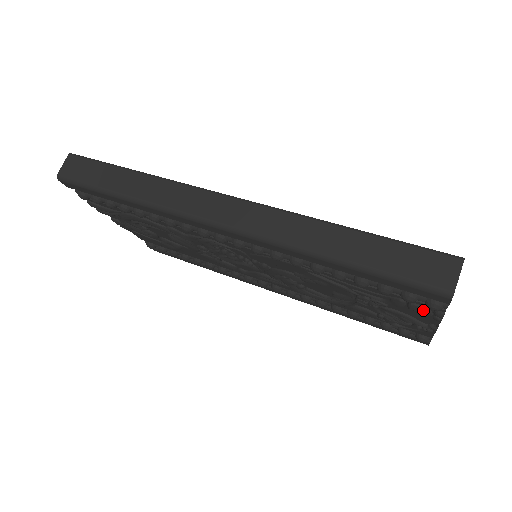
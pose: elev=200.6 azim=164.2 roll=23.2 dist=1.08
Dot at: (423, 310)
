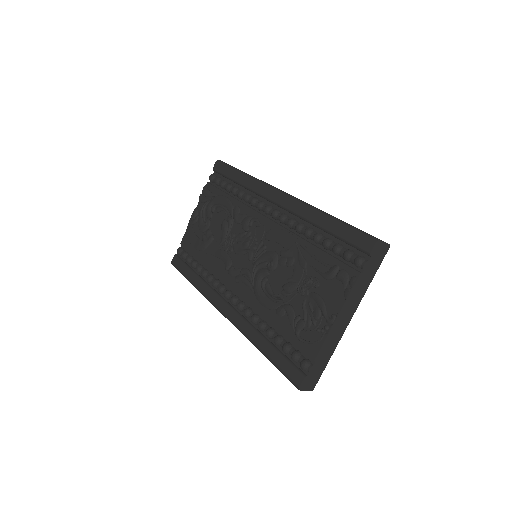
Dot at: (346, 274)
